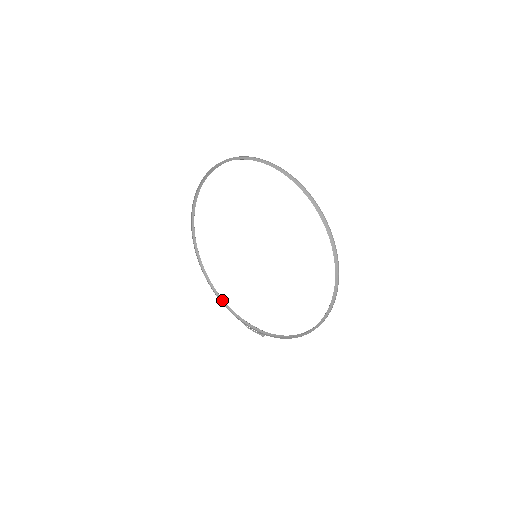
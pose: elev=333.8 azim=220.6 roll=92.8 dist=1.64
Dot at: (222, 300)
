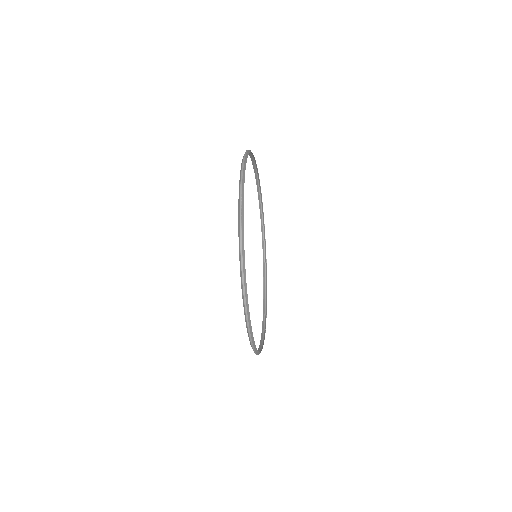
Dot at: (266, 286)
